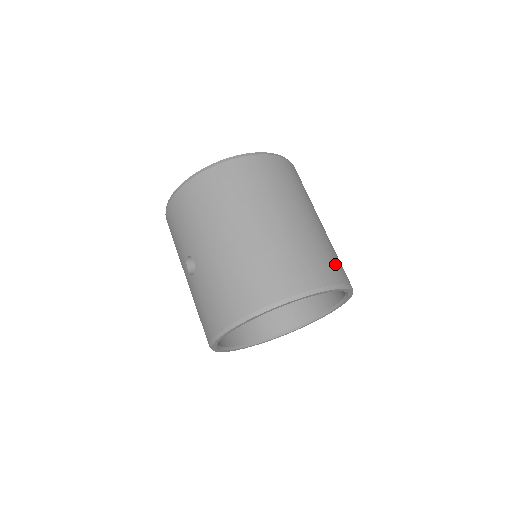
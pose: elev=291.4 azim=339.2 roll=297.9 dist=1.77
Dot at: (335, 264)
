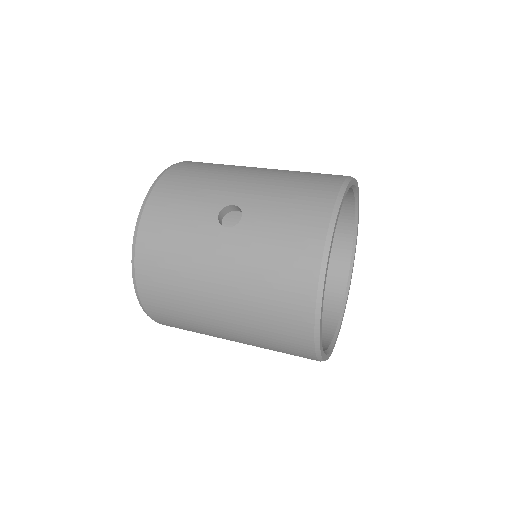
Dot at: occluded
